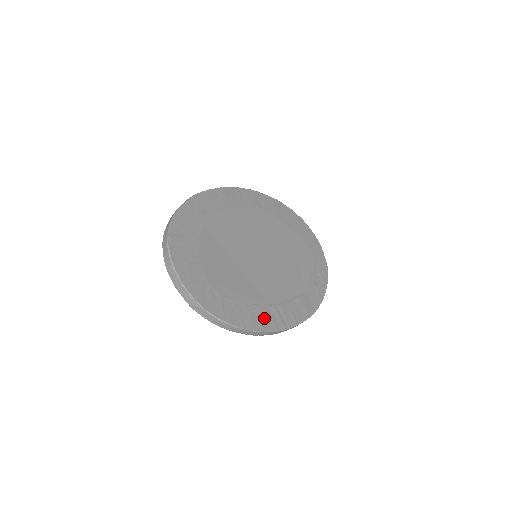
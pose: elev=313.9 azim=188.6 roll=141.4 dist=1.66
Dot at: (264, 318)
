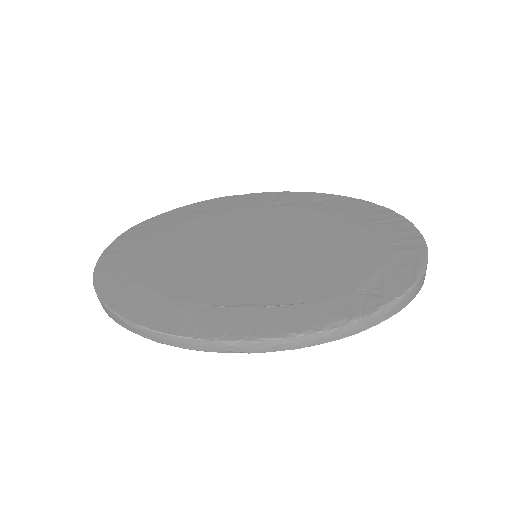
Dot at: (179, 317)
